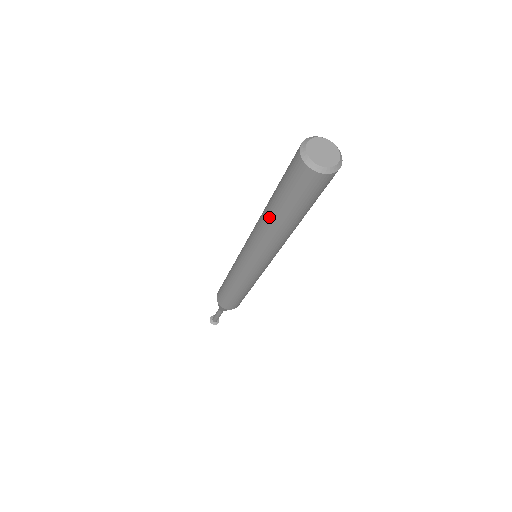
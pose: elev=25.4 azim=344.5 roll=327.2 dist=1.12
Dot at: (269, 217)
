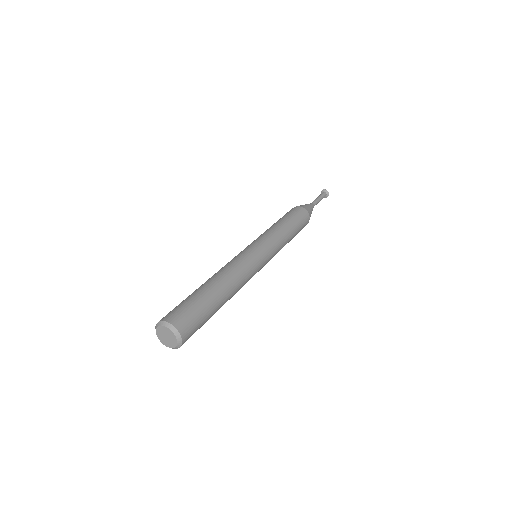
Dot at: occluded
